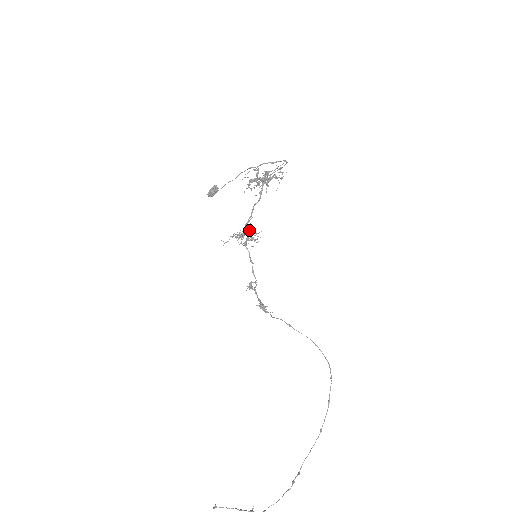
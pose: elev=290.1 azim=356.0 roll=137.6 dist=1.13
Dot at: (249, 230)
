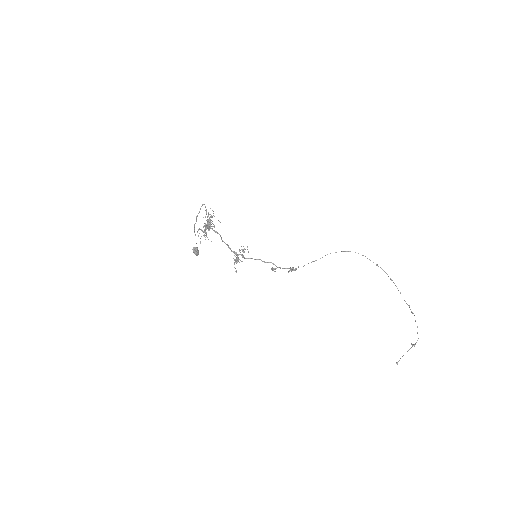
Dot at: (236, 254)
